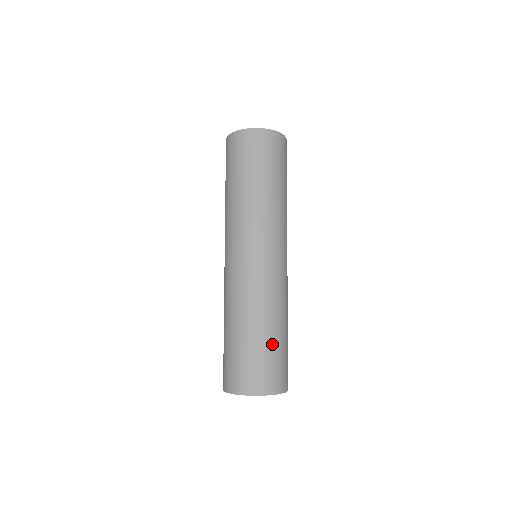
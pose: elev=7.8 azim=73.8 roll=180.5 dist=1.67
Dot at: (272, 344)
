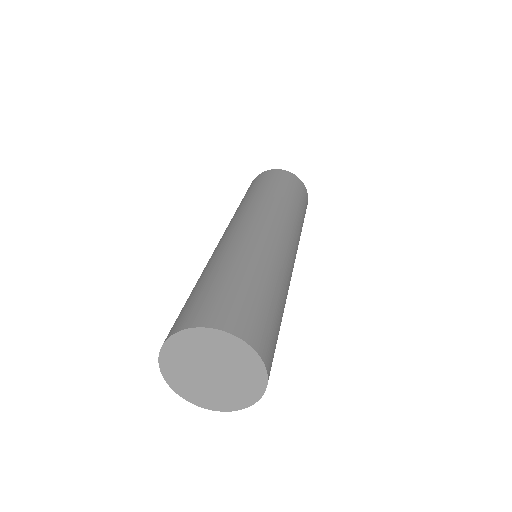
Dot at: (208, 283)
